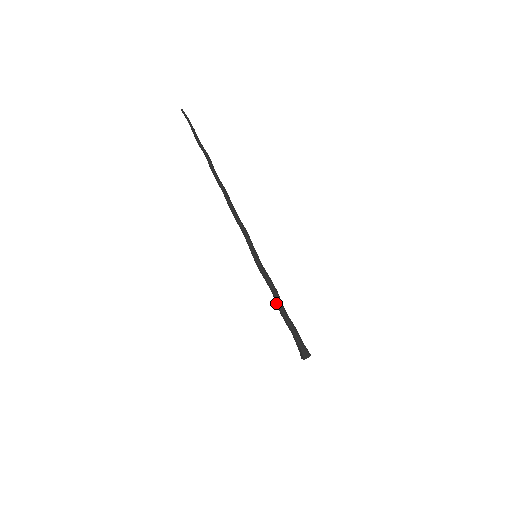
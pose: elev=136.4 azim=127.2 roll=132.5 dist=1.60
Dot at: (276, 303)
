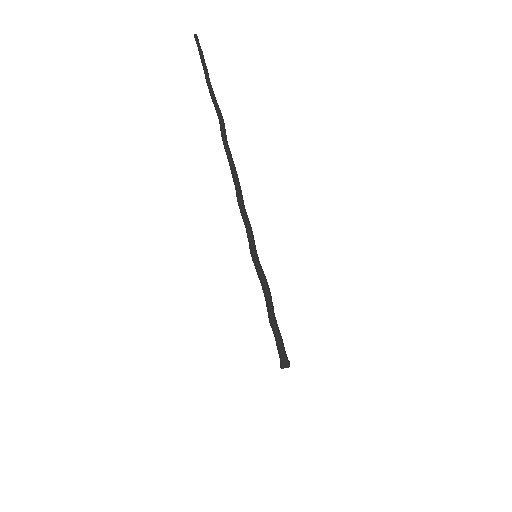
Dot at: (267, 309)
